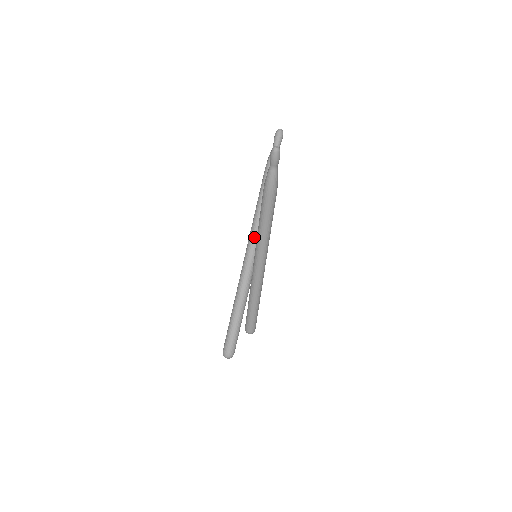
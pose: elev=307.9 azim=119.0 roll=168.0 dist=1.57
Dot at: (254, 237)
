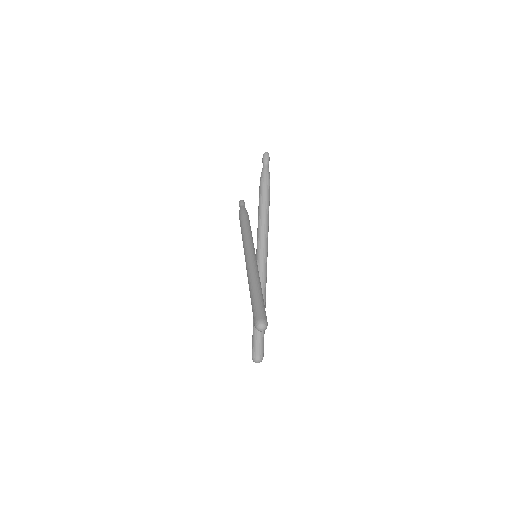
Dot at: (250, 244)
